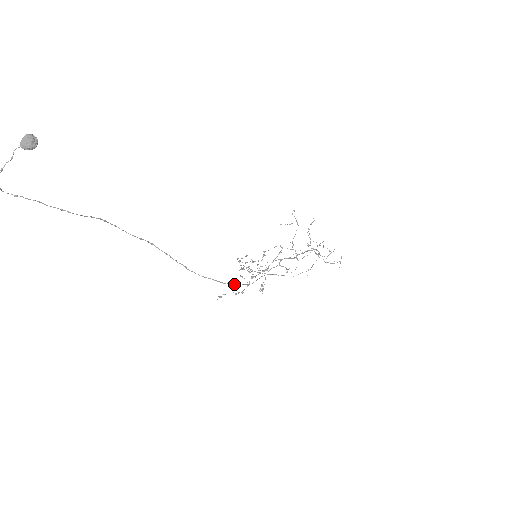
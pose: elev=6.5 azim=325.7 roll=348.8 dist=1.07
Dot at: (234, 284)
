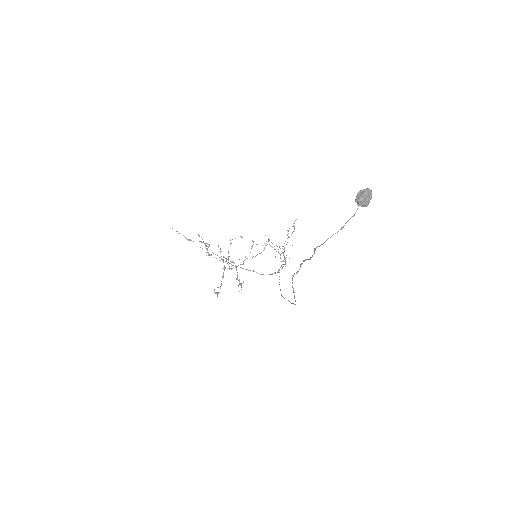
Dot at: occluded
